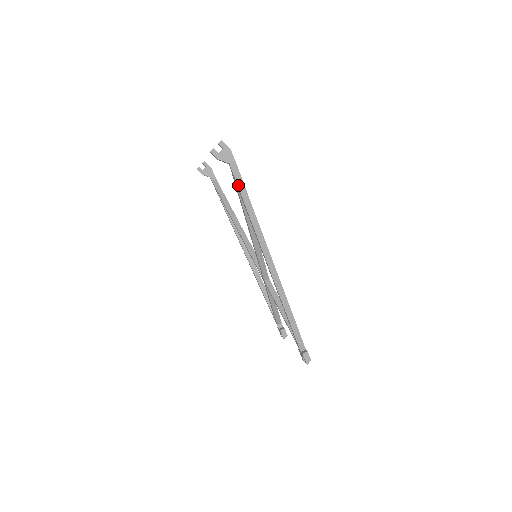
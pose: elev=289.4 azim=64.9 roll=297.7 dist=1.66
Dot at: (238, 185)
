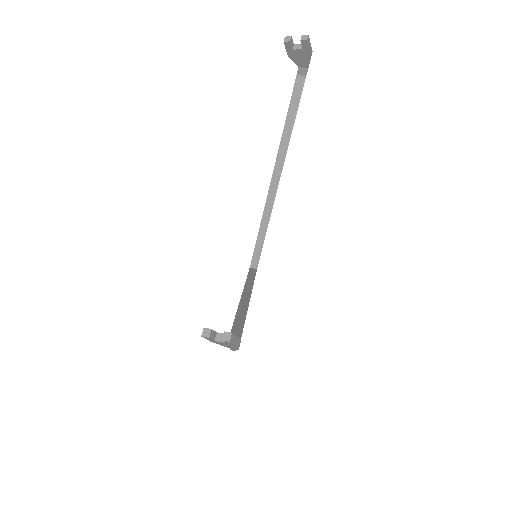
Dot at: occluded
